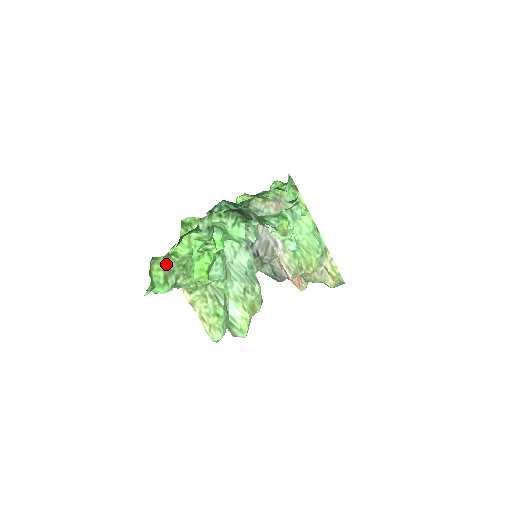
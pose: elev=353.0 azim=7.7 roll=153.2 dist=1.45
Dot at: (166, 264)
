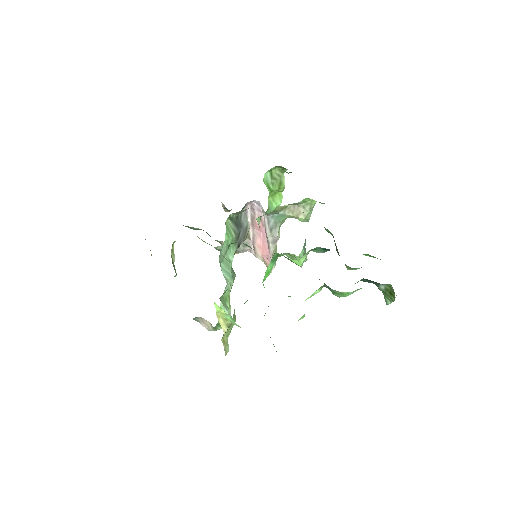
Dot at: occluded
